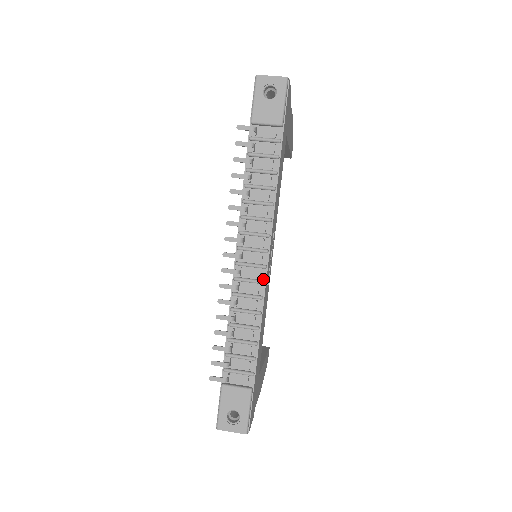
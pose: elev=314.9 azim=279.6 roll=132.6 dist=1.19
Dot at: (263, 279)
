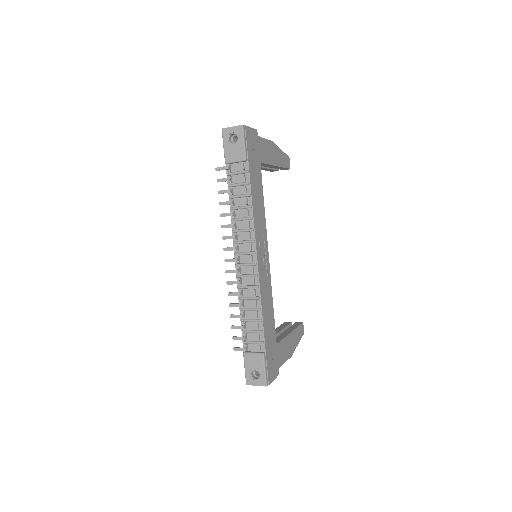
Dot at: (256, 273)
